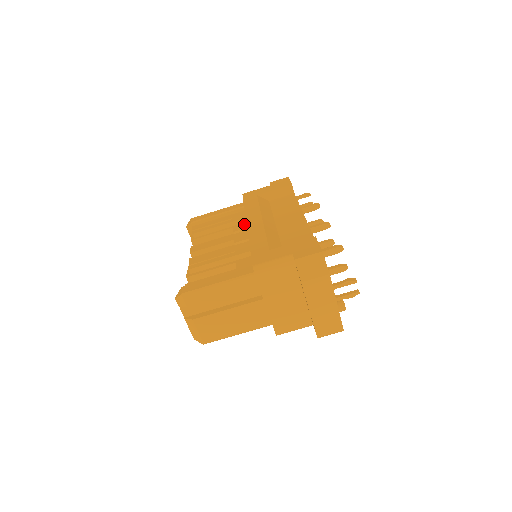
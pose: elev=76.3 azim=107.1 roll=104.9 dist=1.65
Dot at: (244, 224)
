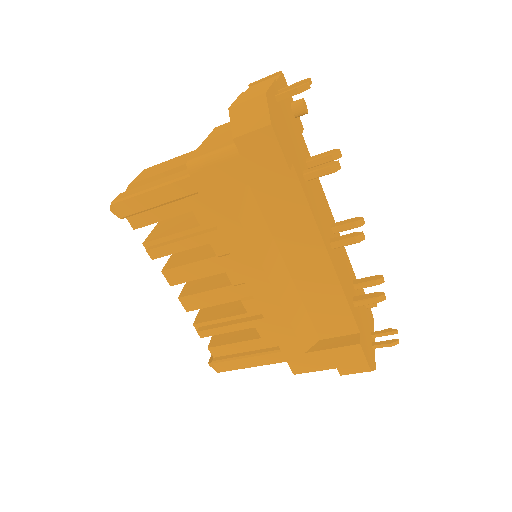
Dot at: occluded
